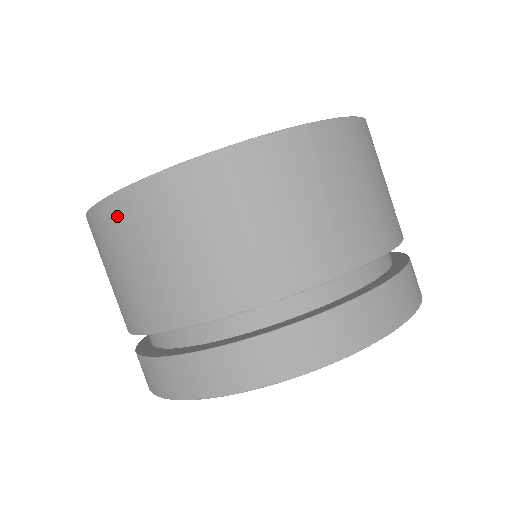
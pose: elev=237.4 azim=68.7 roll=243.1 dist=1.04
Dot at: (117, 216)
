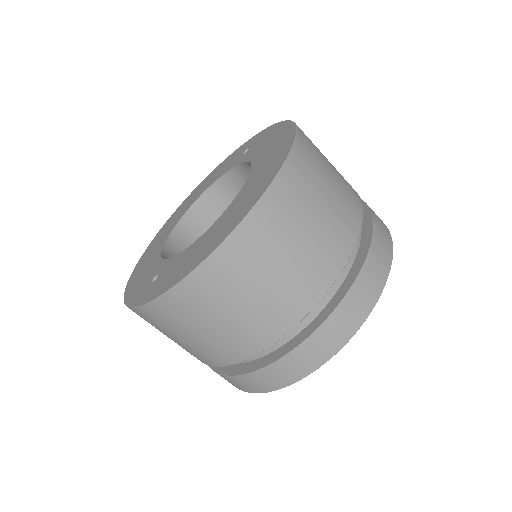
Dot at: occluded
